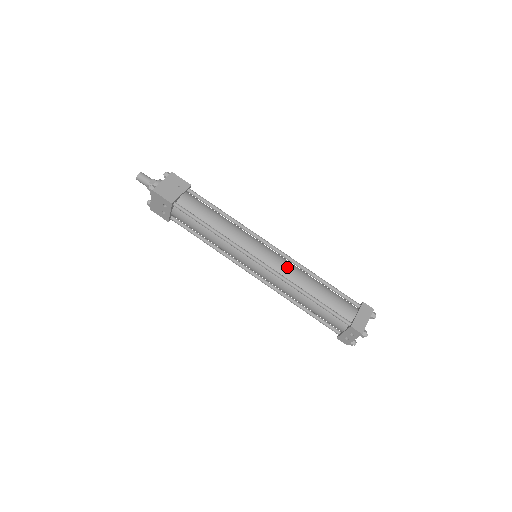
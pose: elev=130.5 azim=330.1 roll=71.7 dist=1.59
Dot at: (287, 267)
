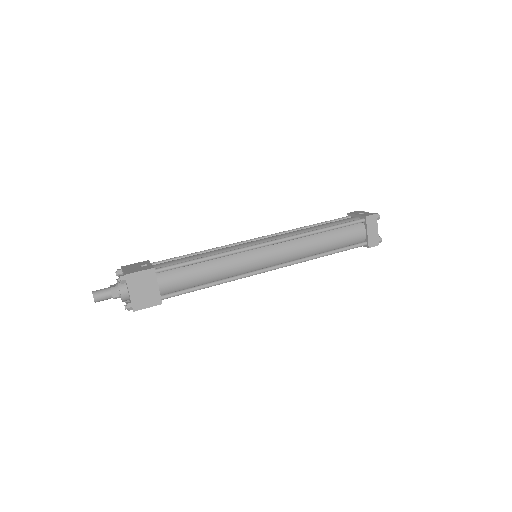
Dot at: (293, 251)
